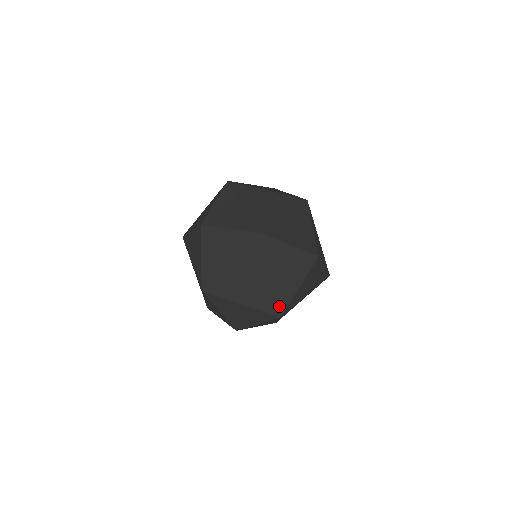
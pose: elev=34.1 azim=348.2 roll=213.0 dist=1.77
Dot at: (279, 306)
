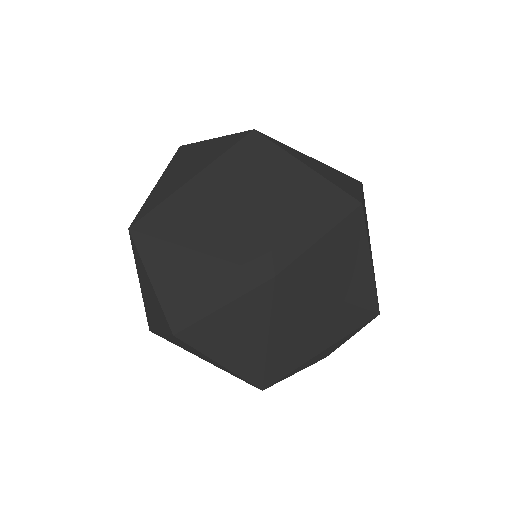
Dot at: (368, 309)
